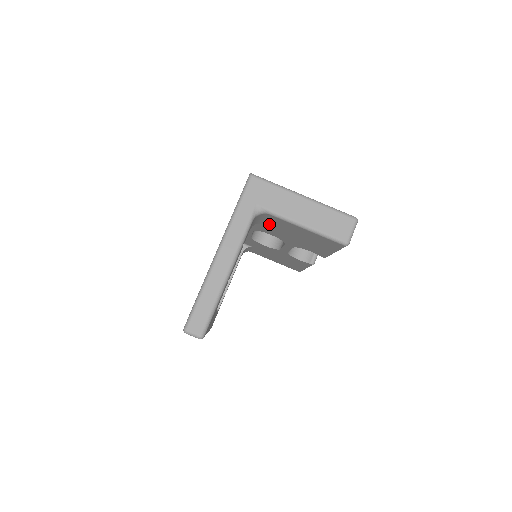
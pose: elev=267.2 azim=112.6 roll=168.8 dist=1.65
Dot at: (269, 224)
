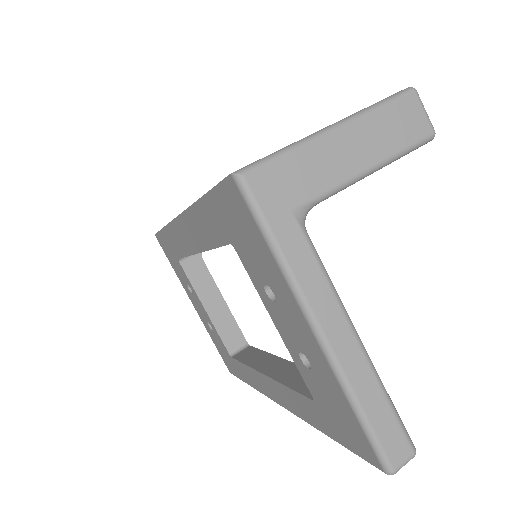
Dot at: occluded
